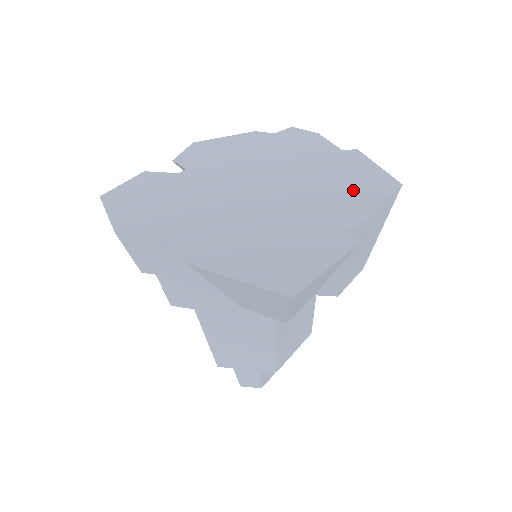
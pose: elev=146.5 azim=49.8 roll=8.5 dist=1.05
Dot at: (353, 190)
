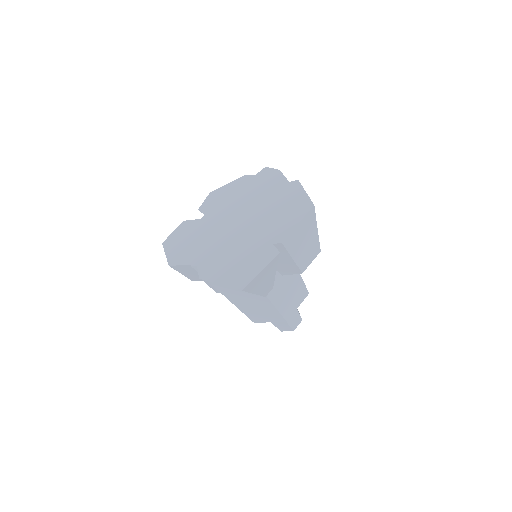
Dot at: (287, 215)
